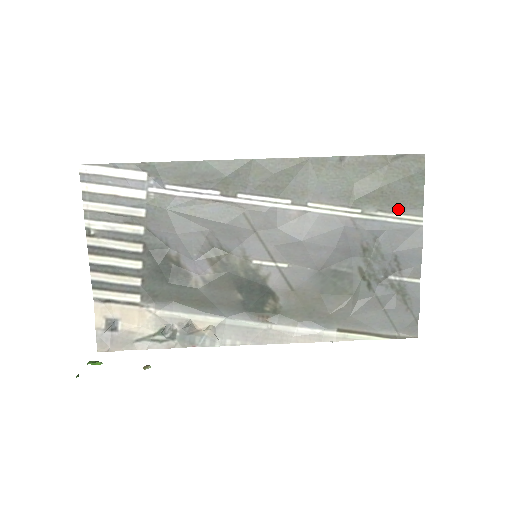
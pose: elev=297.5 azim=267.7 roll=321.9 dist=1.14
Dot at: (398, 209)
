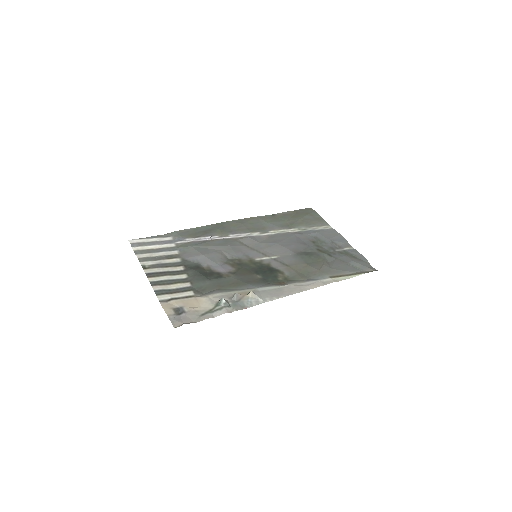
Dot at: (316, 225)
